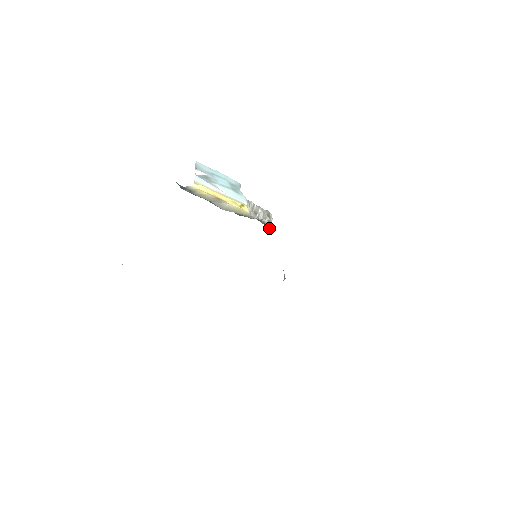
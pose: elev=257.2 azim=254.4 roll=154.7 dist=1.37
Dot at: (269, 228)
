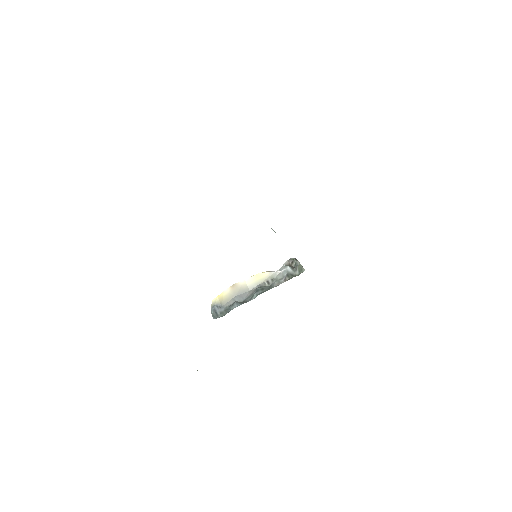
Dot at: (291, 262)
